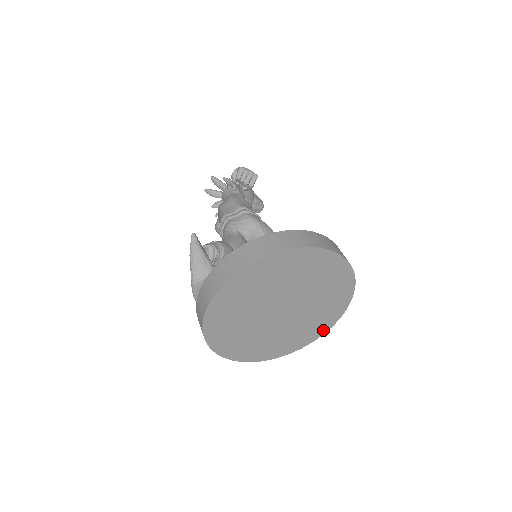
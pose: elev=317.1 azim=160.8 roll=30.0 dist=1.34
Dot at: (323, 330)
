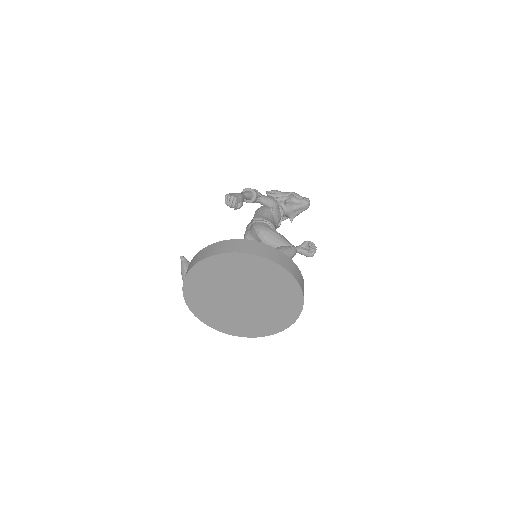
Dot at: (298, 308)
